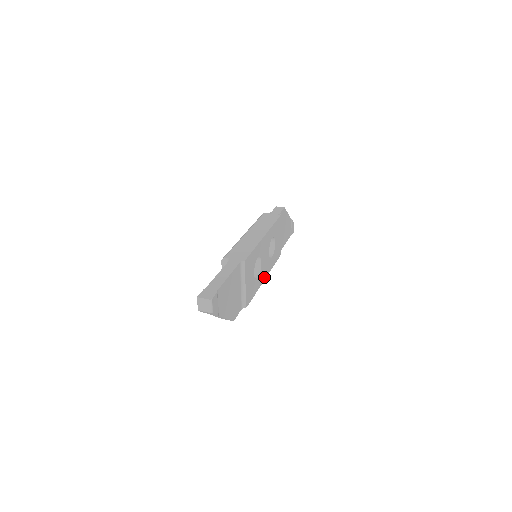
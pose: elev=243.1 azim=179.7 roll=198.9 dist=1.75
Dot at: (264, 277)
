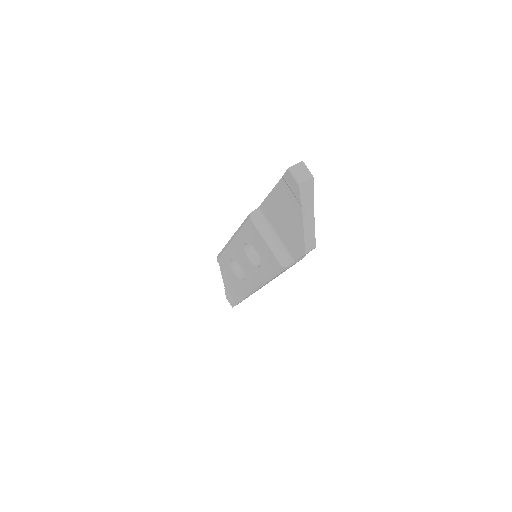
Dot at: occluded
